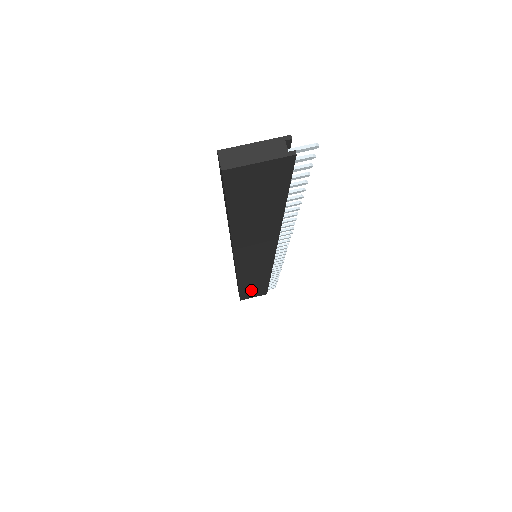
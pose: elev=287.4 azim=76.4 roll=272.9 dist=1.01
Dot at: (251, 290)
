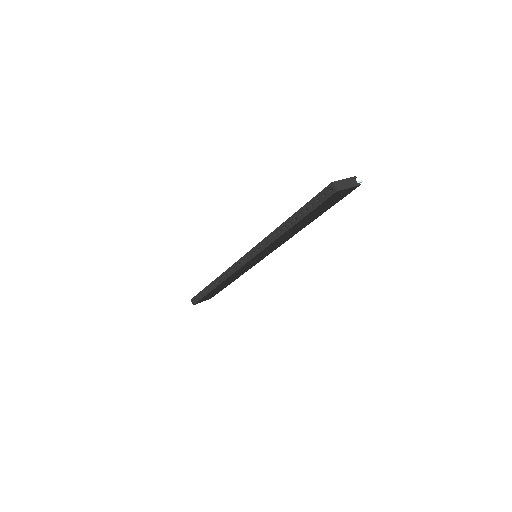
Dot at: (213, 292)
